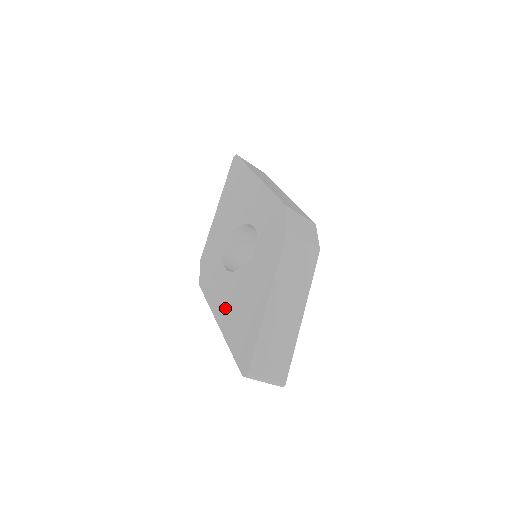
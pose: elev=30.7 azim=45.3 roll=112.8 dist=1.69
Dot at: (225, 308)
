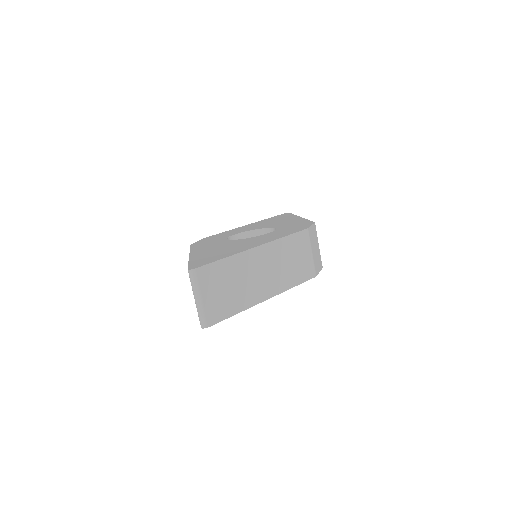
Dot at: (207, 249)
